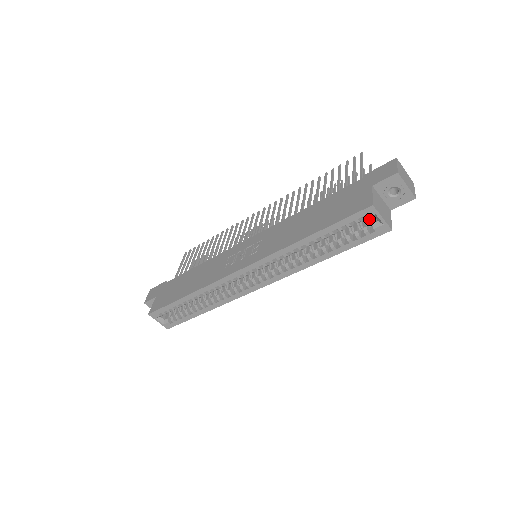
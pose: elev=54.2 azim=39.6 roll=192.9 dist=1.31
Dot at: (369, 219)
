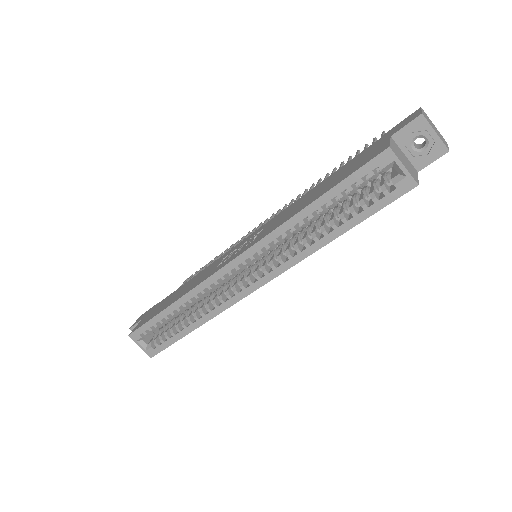
Dot at: (388, 176)
